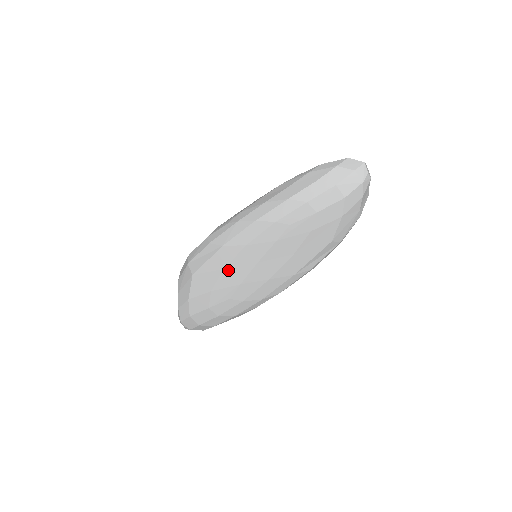
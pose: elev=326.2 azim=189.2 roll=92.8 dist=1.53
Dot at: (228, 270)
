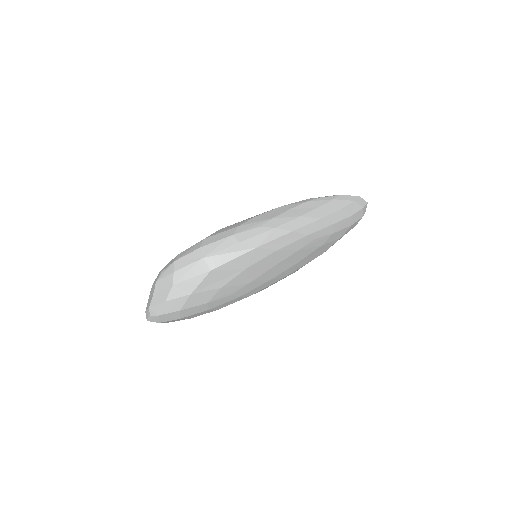
Dot at: (249, 270)
